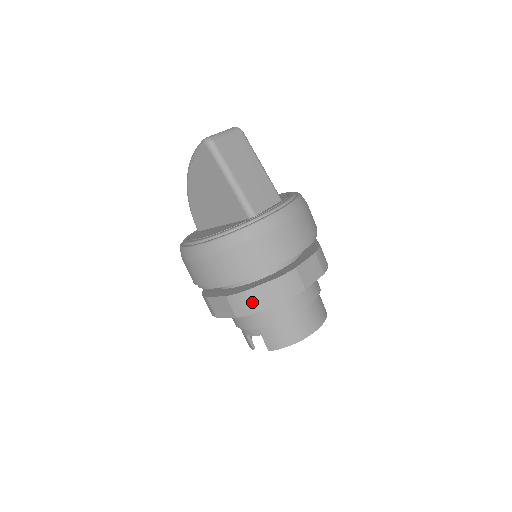
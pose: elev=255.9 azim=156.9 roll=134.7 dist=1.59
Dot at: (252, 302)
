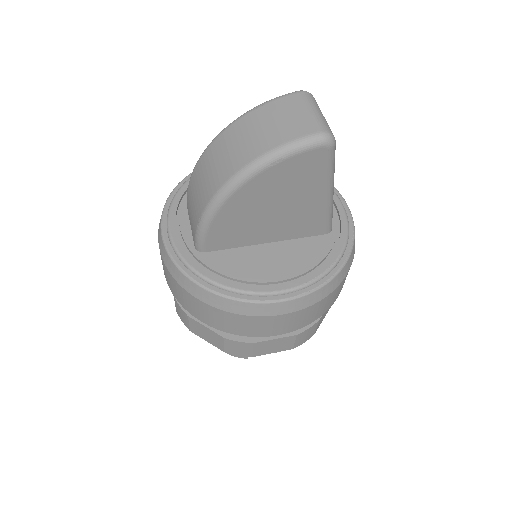
Dot at: (317, 326)
